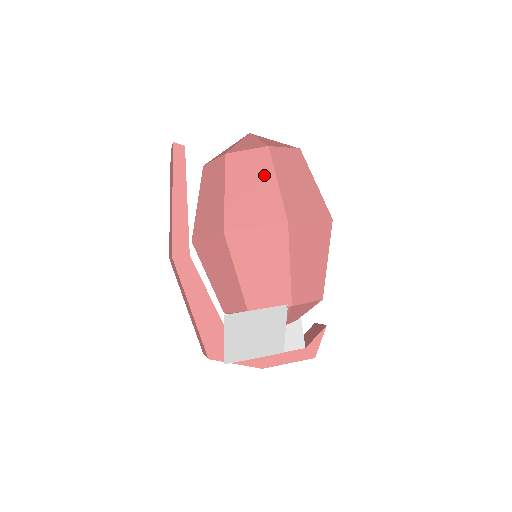
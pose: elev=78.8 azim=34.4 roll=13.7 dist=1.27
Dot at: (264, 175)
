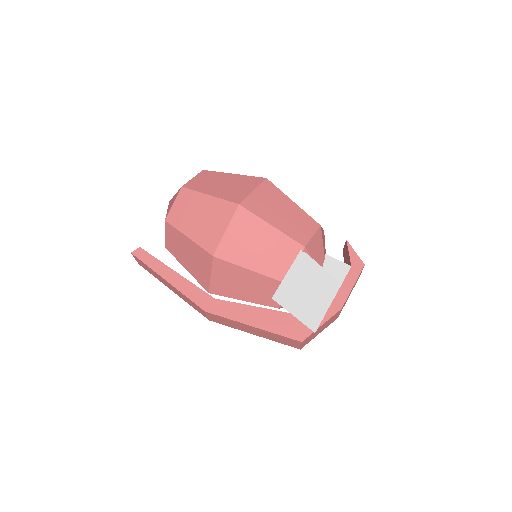
Dot at: (197, 202)
